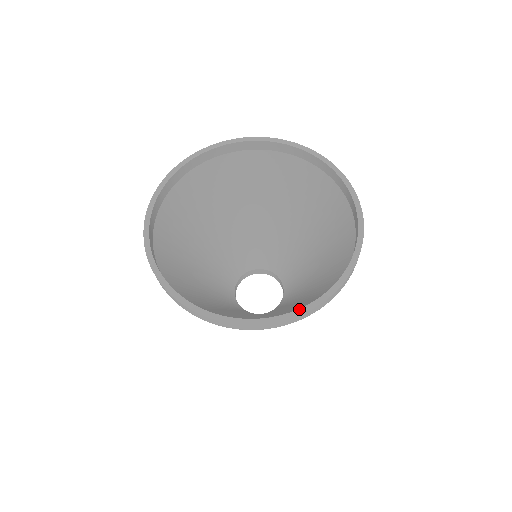
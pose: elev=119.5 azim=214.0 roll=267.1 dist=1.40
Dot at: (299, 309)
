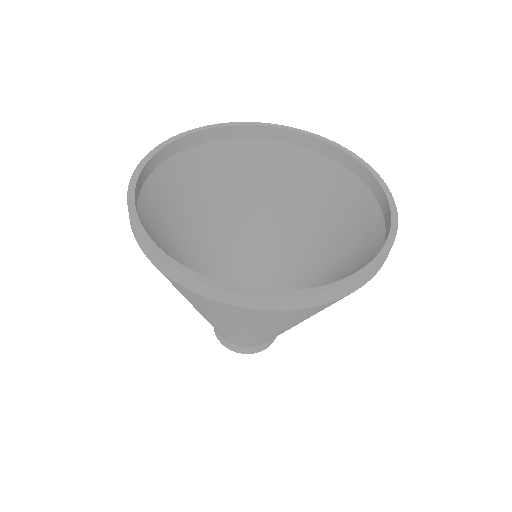
Dot at: (368, 264)
